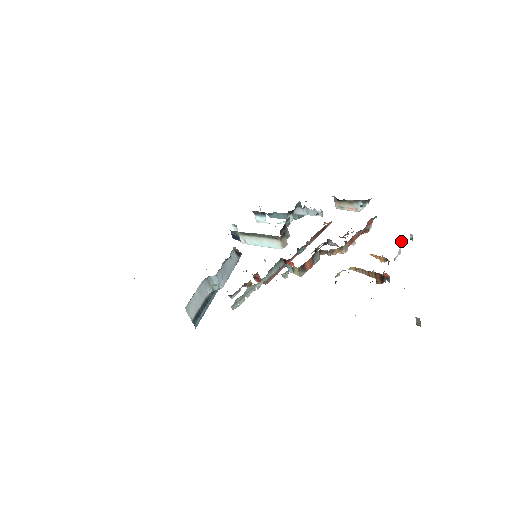
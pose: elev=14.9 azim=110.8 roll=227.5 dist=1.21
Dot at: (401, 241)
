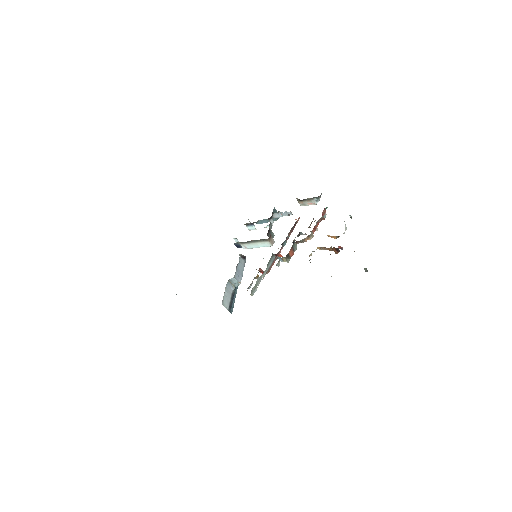
Dot at: (344, 221)
